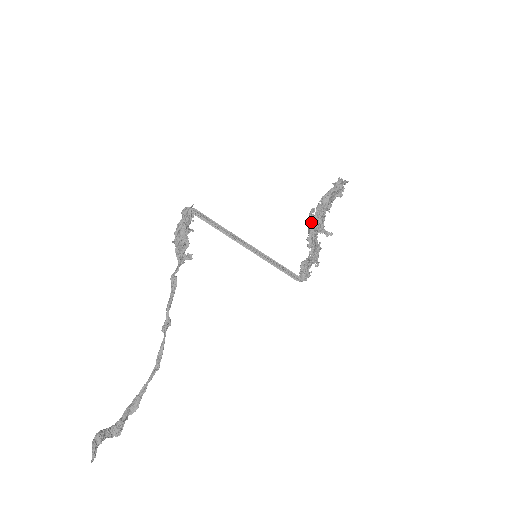
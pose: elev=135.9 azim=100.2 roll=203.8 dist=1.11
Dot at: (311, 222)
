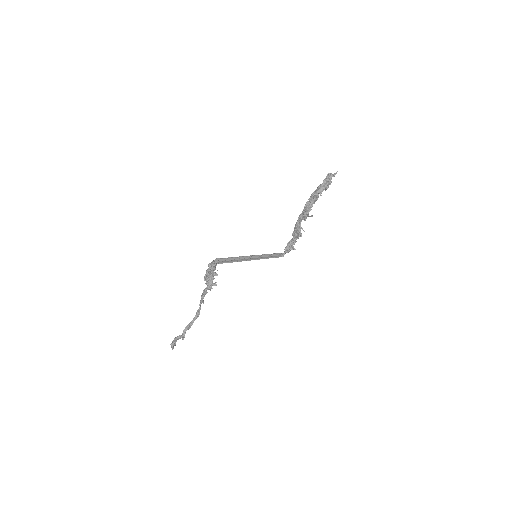
Dot at: (298, 220)
